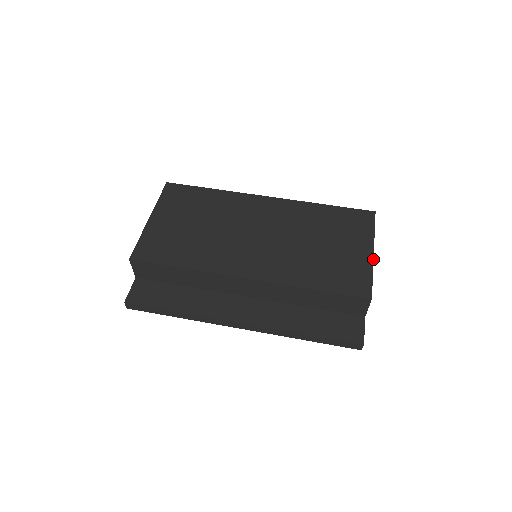
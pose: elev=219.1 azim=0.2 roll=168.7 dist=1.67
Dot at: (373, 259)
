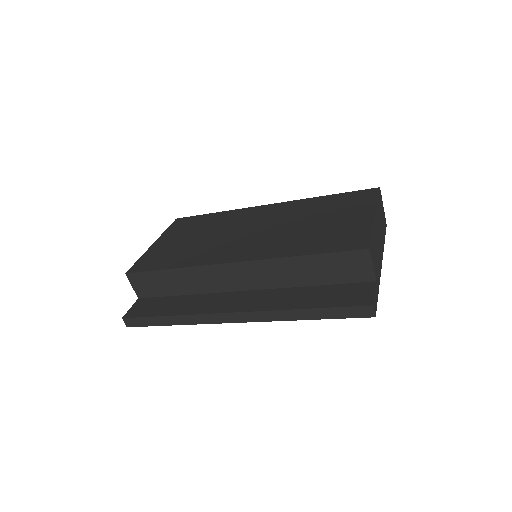
Dot at: (374, 219)
